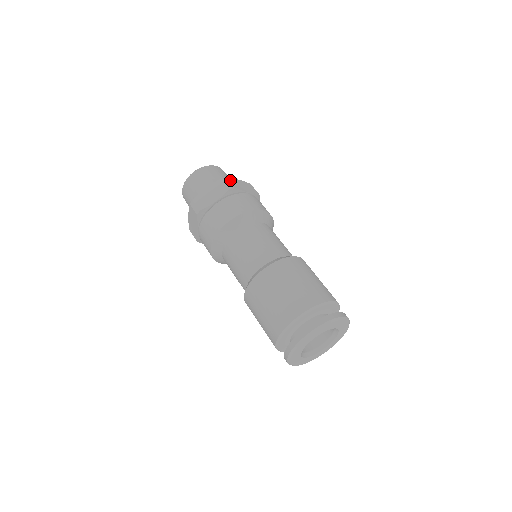
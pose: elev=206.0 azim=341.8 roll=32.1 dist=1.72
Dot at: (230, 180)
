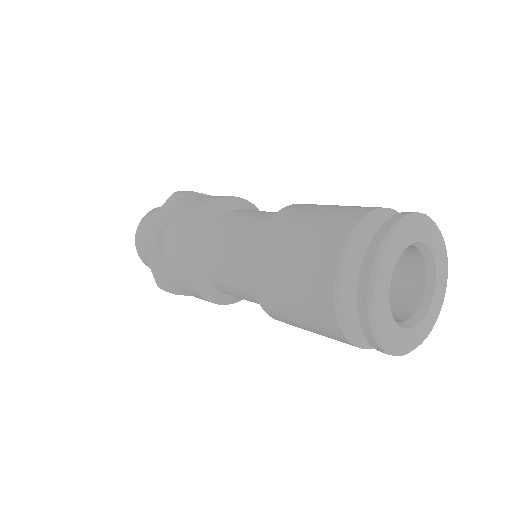
Dot at: occluded
